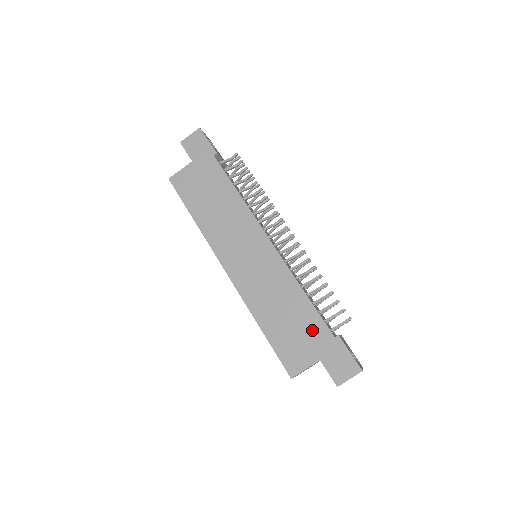
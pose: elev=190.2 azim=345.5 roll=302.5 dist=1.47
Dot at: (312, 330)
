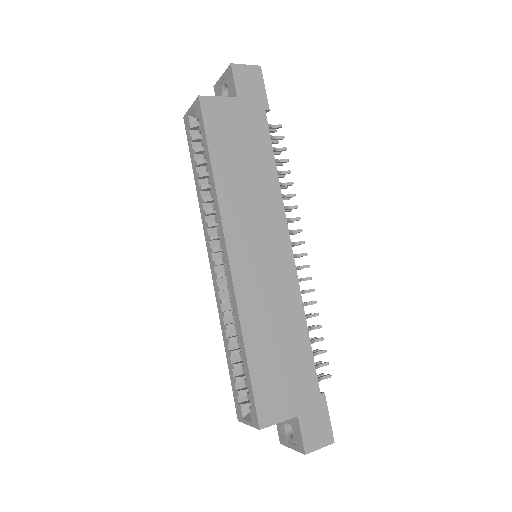
Dot at: (301, 377)
